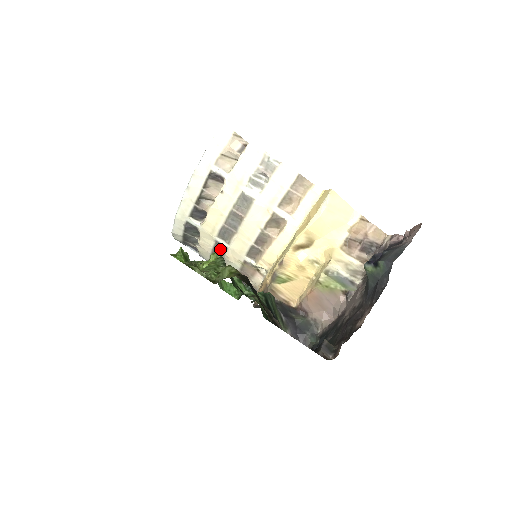
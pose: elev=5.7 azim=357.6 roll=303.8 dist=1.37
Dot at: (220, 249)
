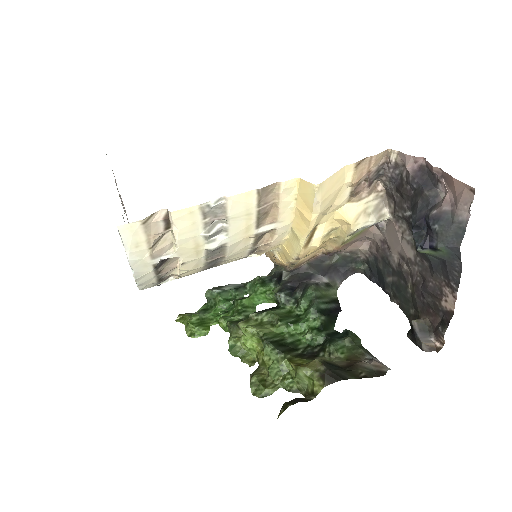
Dot at: occluded
